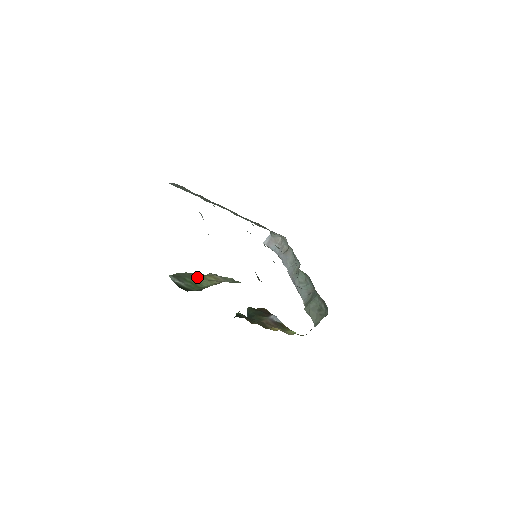
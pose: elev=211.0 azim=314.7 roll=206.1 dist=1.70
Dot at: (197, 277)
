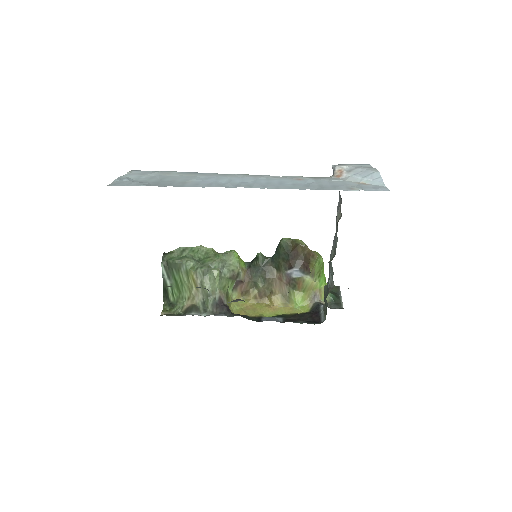
Dot at: (183, 275)
